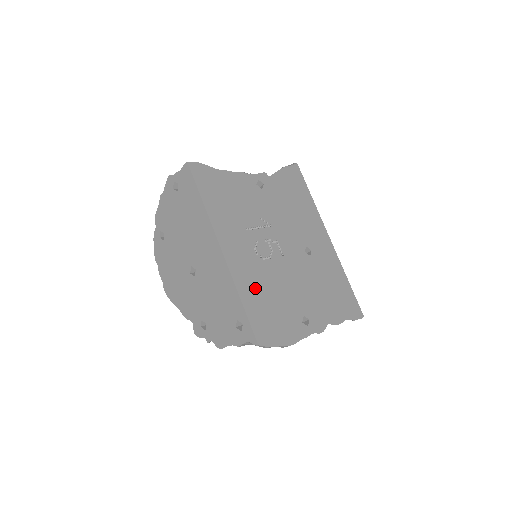
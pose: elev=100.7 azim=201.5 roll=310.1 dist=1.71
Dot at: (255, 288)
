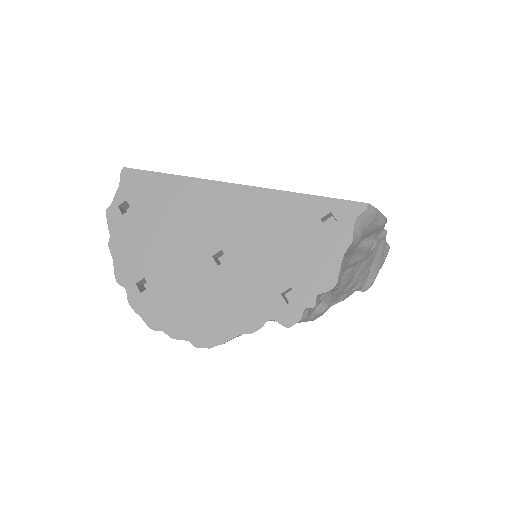
Dot at: occluded
